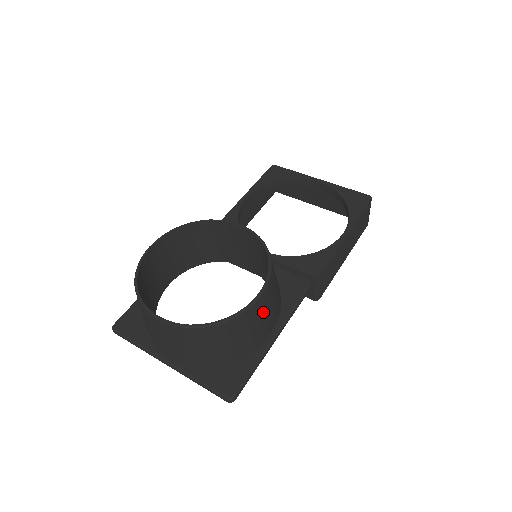
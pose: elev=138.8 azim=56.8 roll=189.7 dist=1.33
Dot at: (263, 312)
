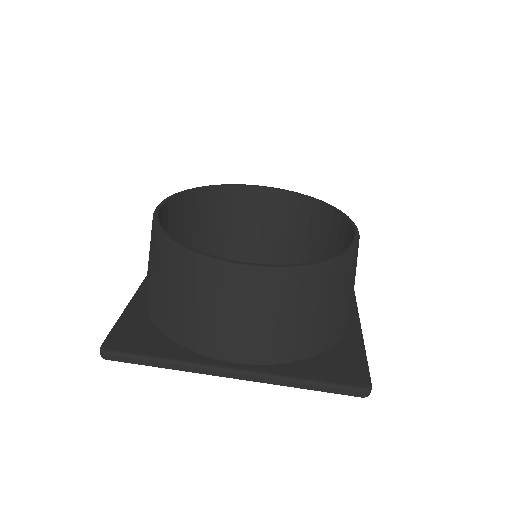
Dot at: occluded
